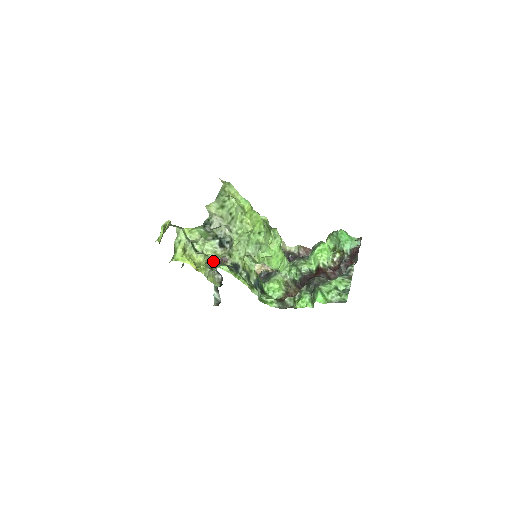
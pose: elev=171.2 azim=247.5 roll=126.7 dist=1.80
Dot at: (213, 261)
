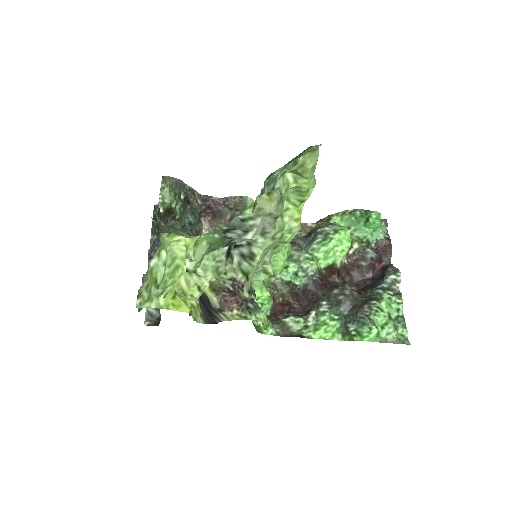
Dot at: (227, 296)
